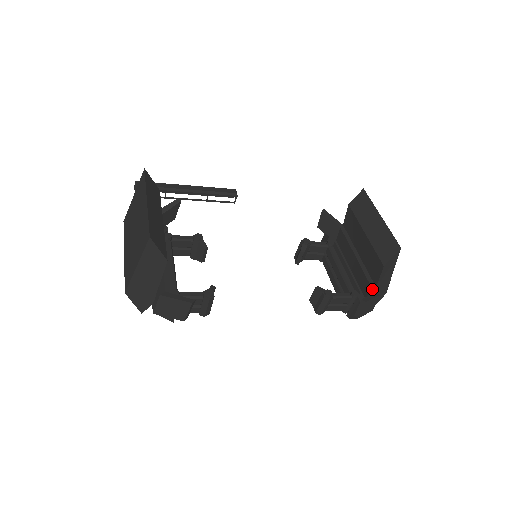
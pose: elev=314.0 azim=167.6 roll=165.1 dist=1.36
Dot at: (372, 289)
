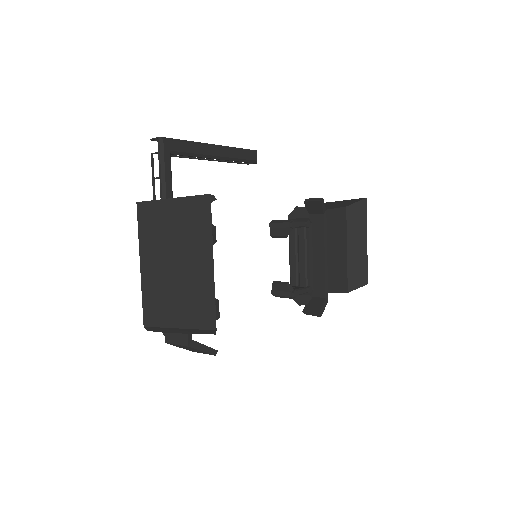
Dot at: (325, 295)
